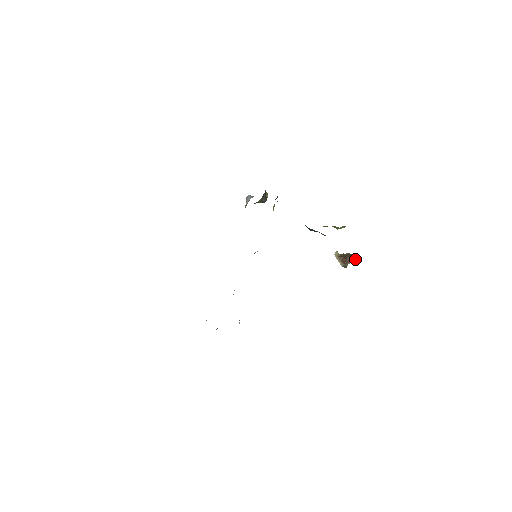
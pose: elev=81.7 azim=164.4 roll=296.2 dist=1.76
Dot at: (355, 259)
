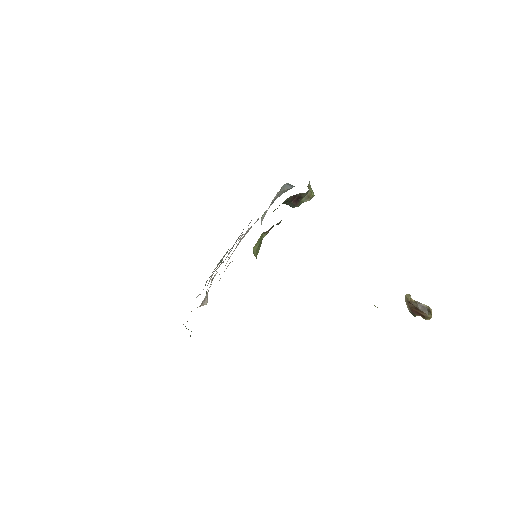
Dot at: (429, 318)
